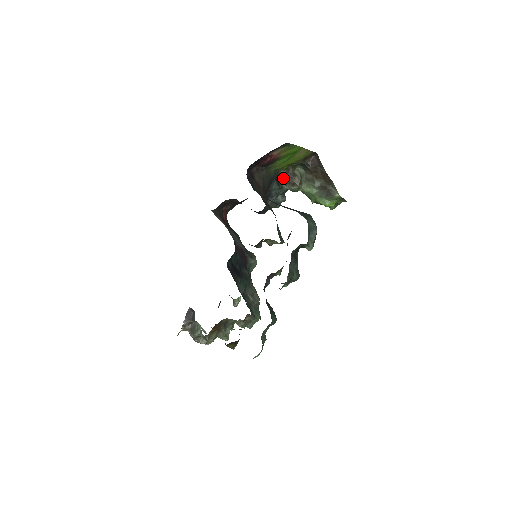
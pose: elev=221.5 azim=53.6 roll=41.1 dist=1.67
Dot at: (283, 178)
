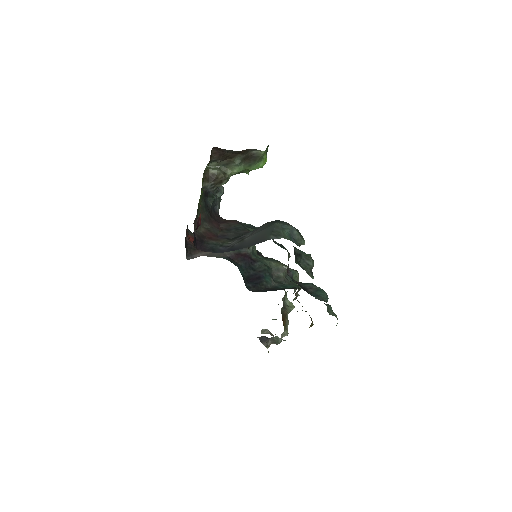
Dot at: (208, 187)
